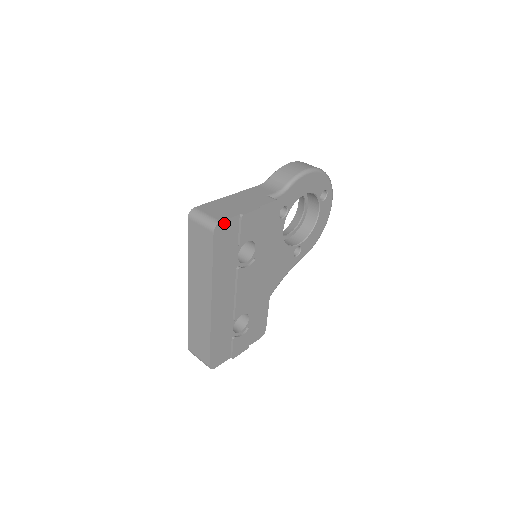
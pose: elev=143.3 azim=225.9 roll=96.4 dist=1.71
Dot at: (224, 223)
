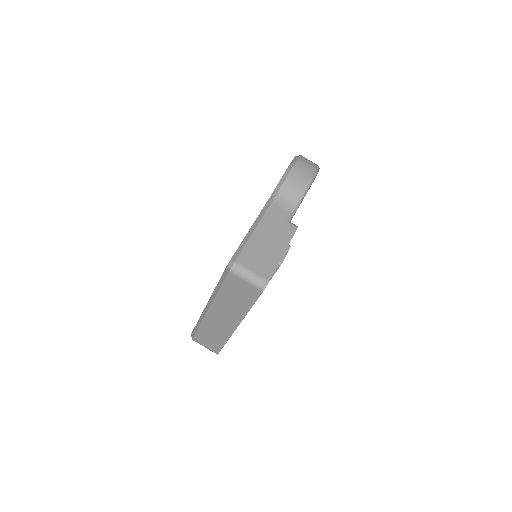
Dot at: occluded
